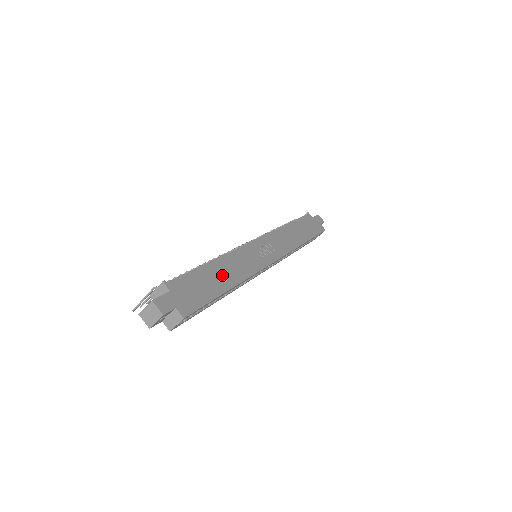
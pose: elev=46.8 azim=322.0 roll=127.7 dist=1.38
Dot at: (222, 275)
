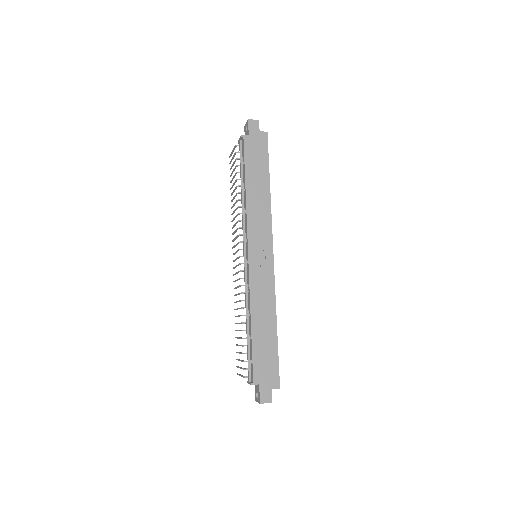
Dot at: (264, 326)
